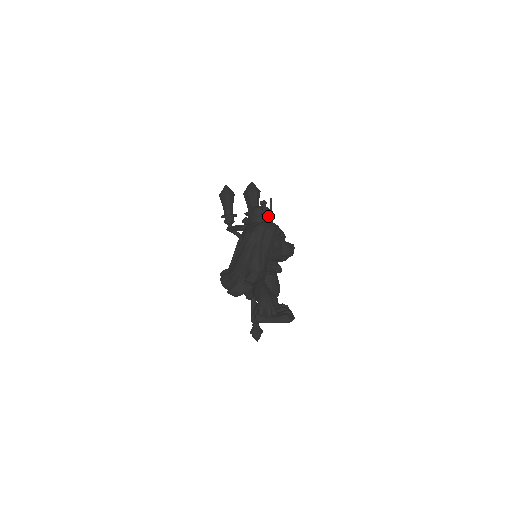
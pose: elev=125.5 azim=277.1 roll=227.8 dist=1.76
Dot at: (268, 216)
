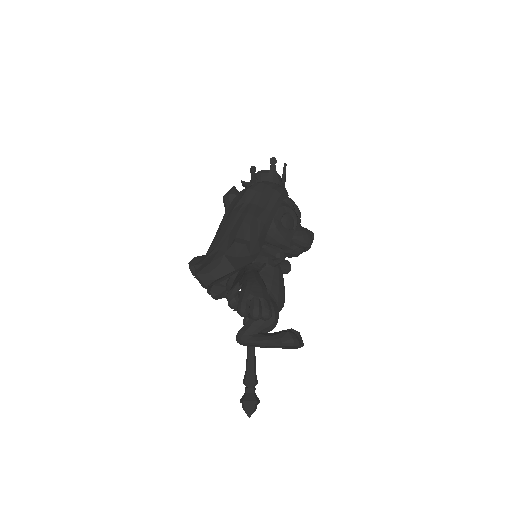
Dot at: (277, 181)
